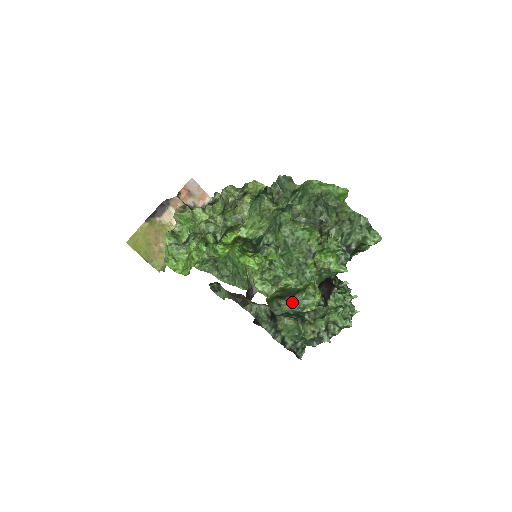
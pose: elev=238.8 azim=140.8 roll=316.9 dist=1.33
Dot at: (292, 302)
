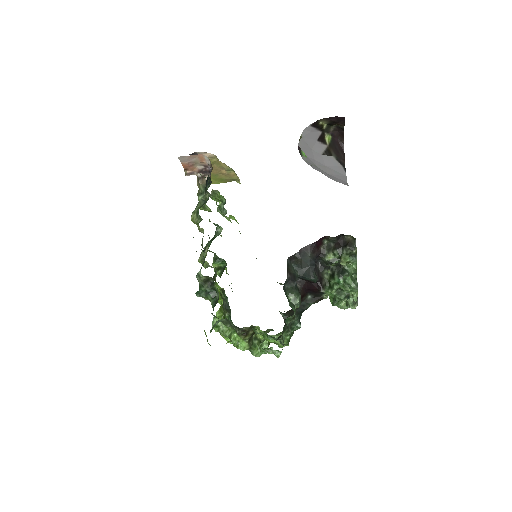
Dot at: occluded
